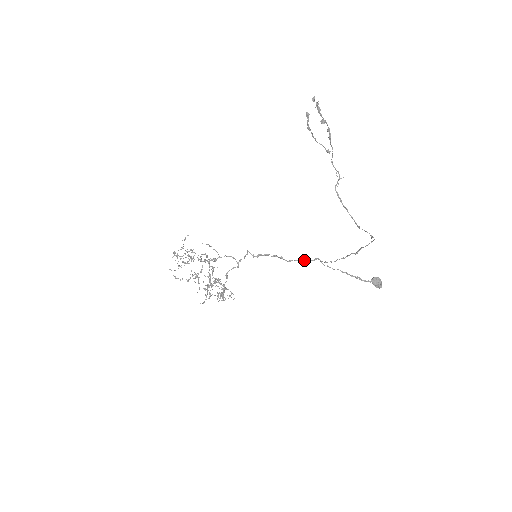
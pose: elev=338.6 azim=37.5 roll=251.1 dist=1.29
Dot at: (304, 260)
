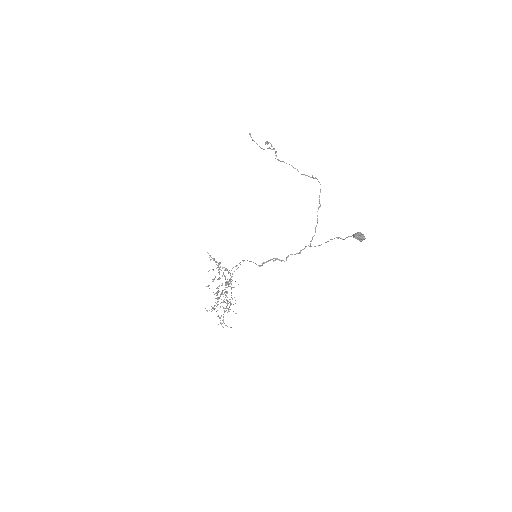
Dot at: (299, 253)
